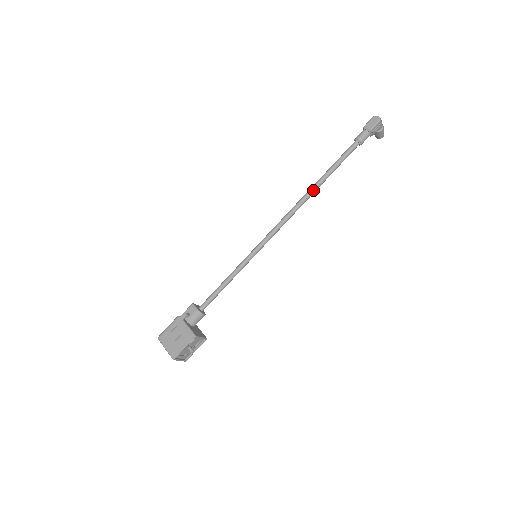
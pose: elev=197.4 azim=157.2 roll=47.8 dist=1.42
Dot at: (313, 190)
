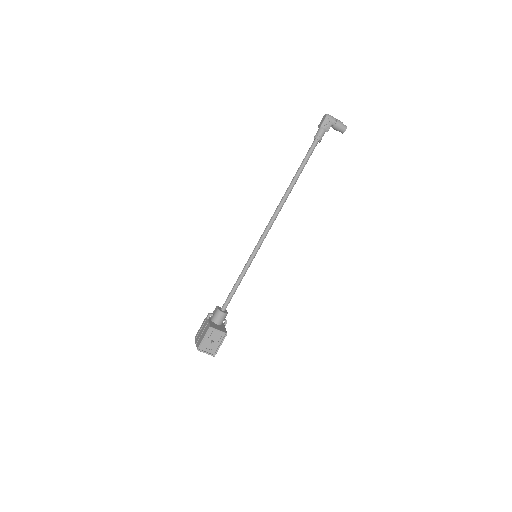
Dot at: (288, 189)
